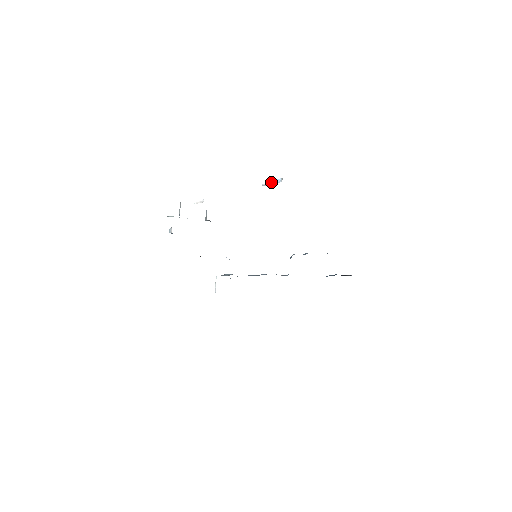
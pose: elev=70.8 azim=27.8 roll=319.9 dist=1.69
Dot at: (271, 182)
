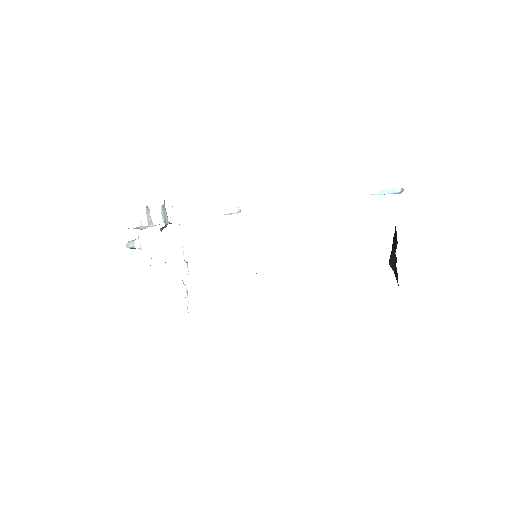
Dot at: (382, 191)
